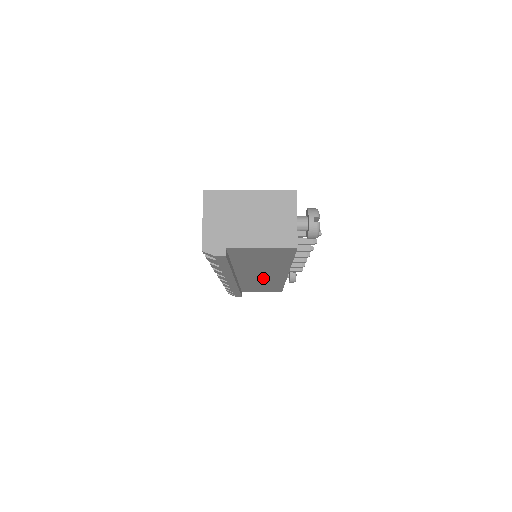
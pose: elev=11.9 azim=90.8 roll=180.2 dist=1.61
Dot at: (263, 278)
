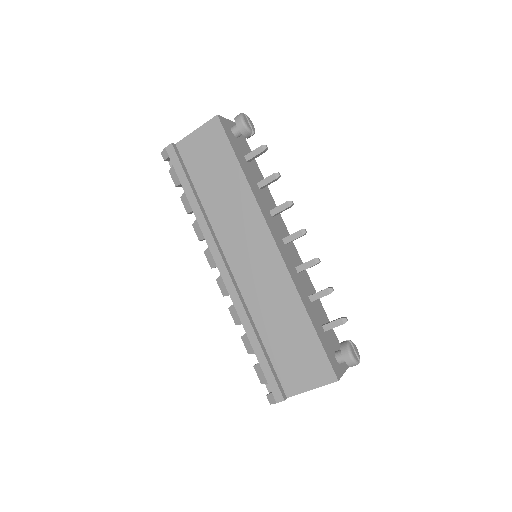
Dot at: (260, 269)
